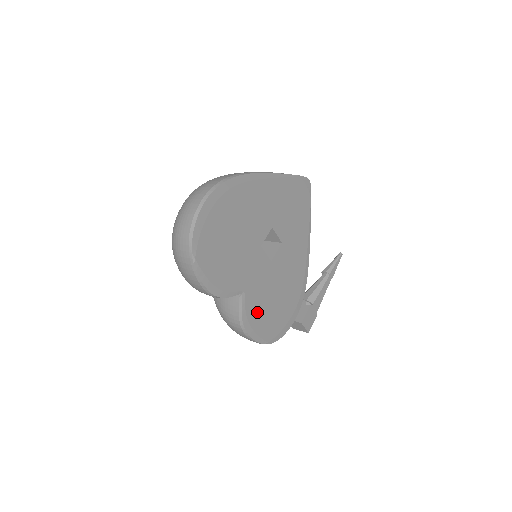
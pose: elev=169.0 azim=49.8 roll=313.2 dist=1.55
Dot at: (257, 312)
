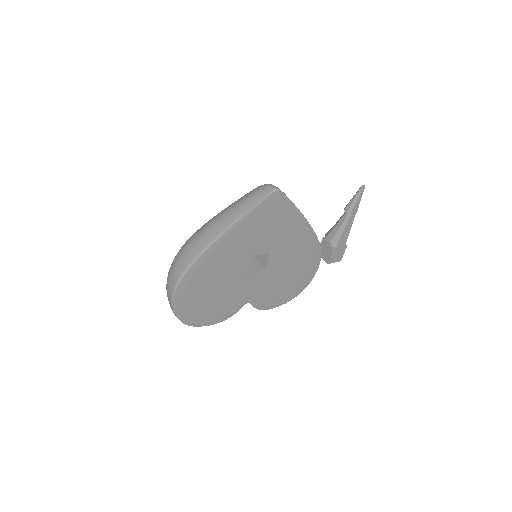
Dot at: (270, 297)
